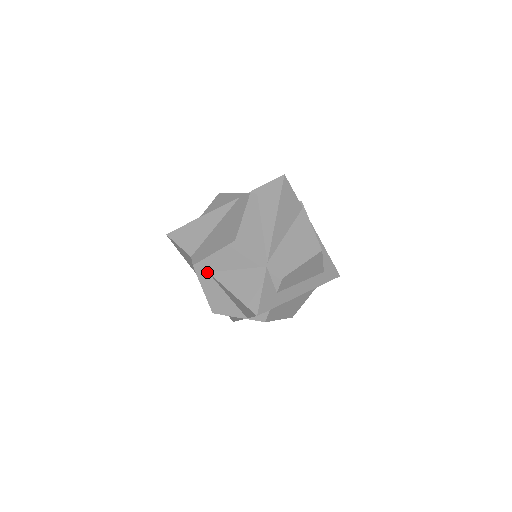
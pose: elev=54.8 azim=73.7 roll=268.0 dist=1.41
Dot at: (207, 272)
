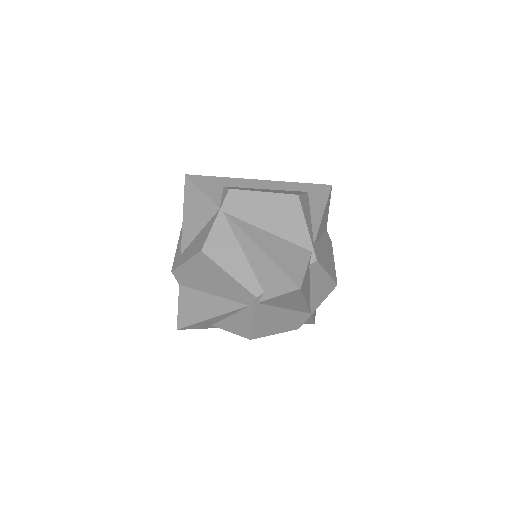
Dot at: (180, 256)
